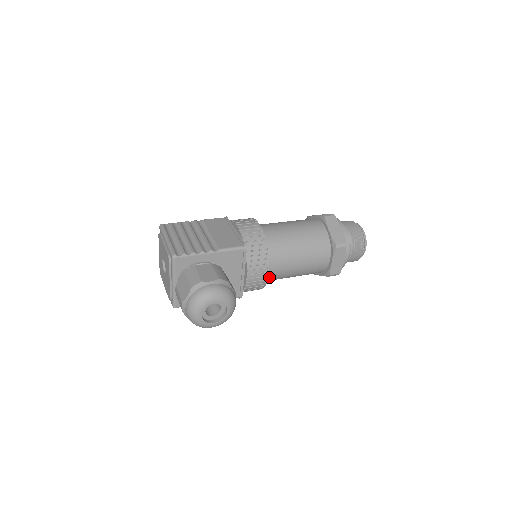
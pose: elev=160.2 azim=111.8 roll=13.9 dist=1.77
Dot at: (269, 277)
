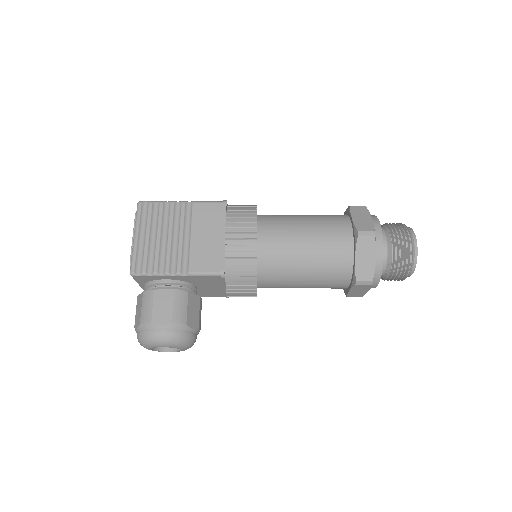
Dot at: occluded
